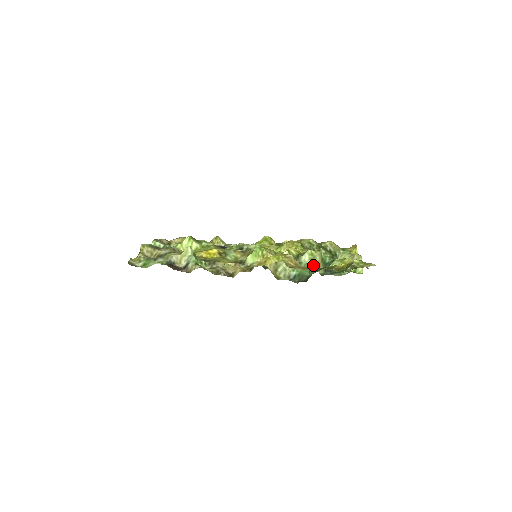
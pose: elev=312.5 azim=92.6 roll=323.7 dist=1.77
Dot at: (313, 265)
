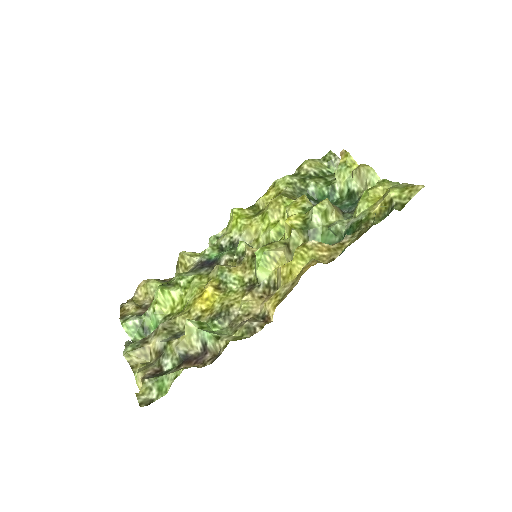
Dot at: (336, 226)
